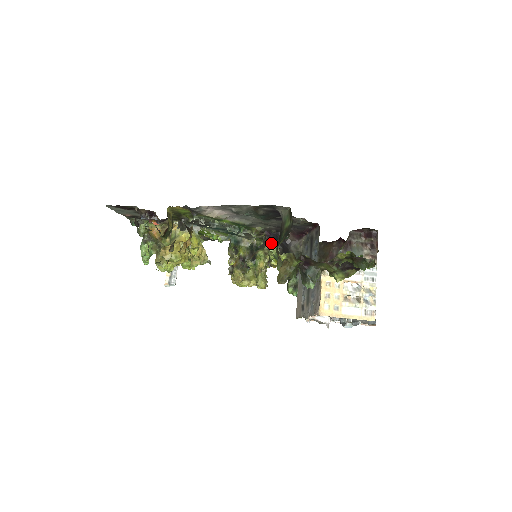
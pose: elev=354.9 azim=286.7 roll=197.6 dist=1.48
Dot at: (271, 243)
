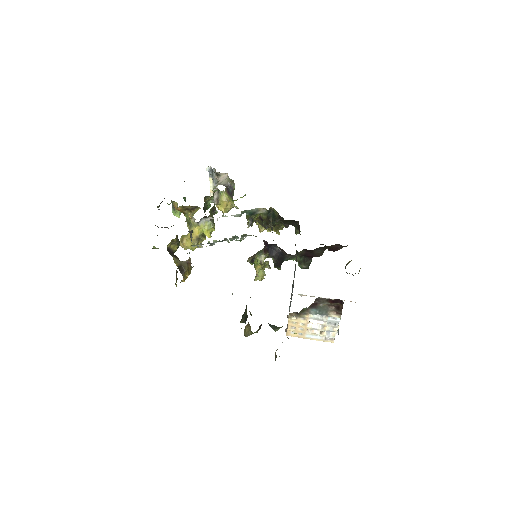
Dot at: (267, 253)
